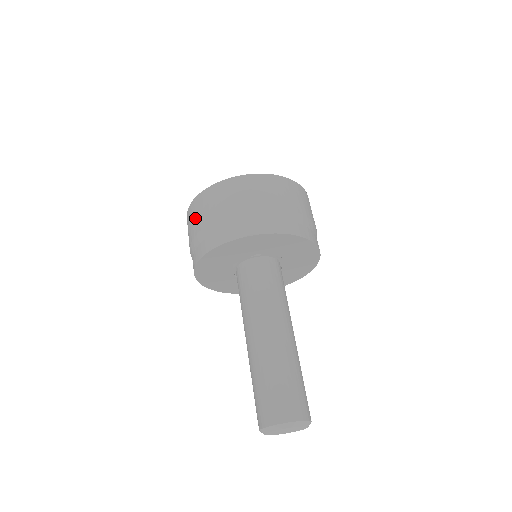
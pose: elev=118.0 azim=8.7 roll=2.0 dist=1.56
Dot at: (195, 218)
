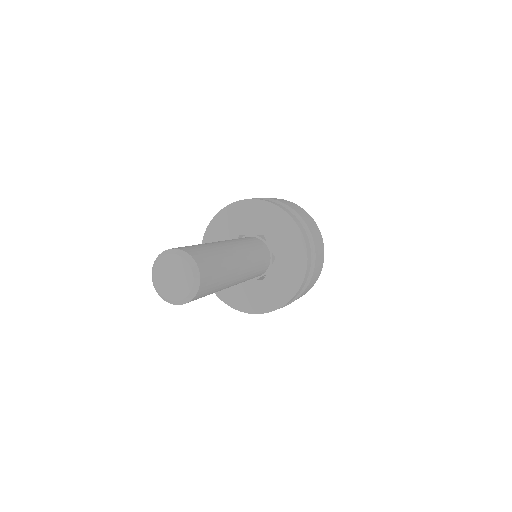
Dot at: occluded
